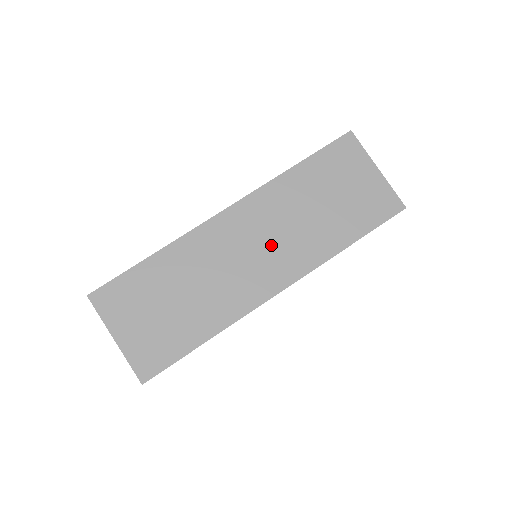
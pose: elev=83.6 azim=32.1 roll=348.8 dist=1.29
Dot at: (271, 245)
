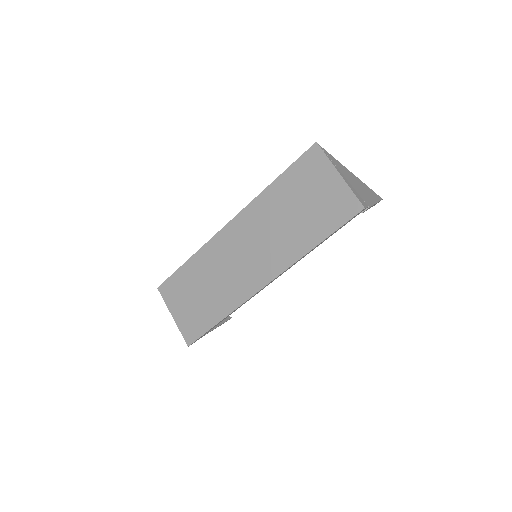
Dot at: (258, 249)
